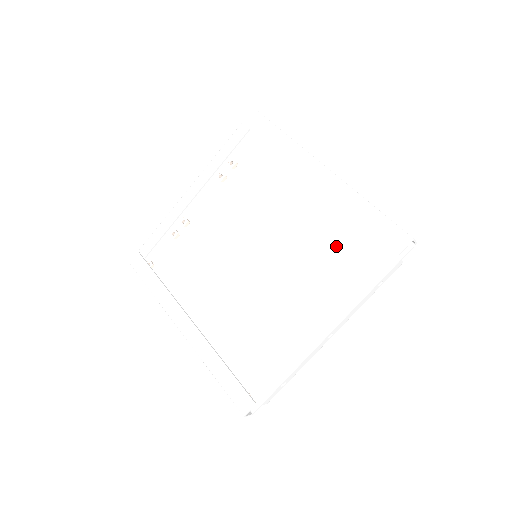
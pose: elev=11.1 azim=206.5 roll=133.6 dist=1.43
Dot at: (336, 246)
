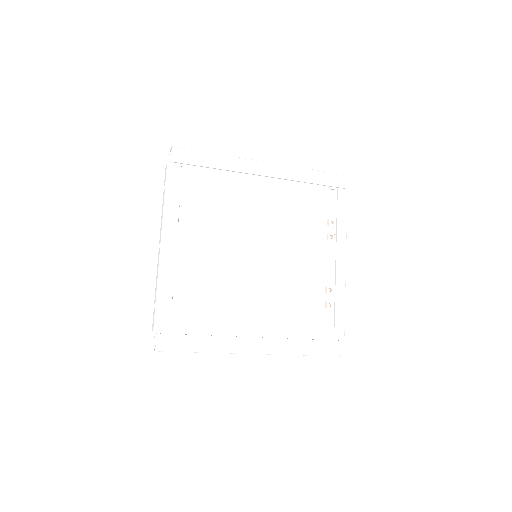
Dot at: (300, 211)
